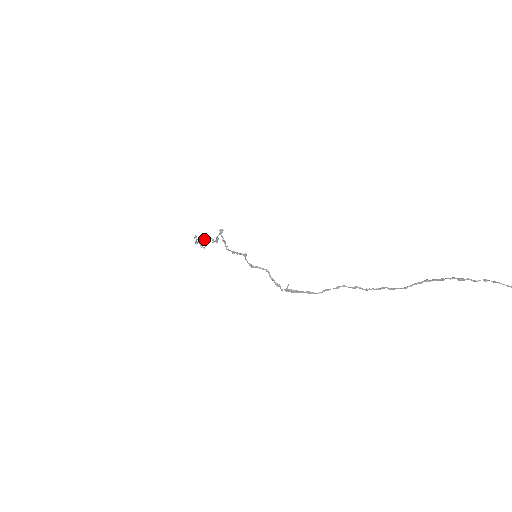
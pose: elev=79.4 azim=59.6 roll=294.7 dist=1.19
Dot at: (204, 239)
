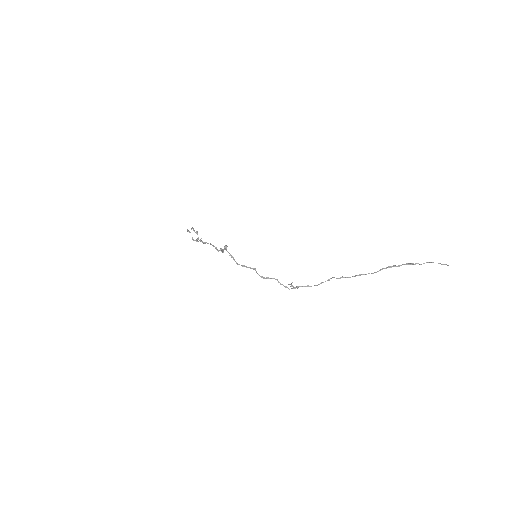
Dot at: occluded
